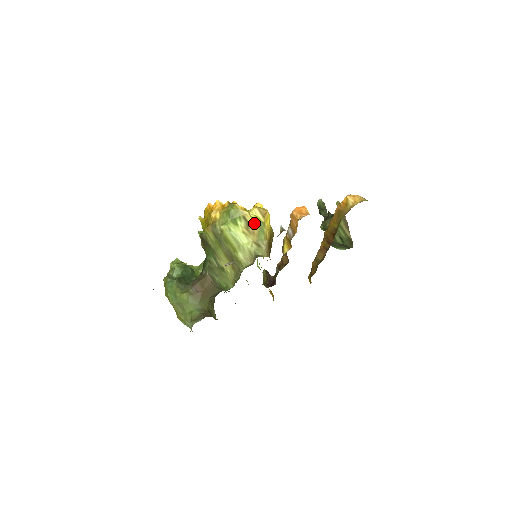
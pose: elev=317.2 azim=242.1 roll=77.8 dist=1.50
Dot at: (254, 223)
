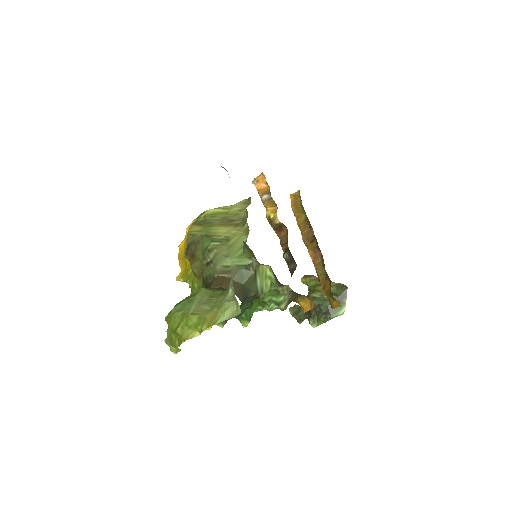
Dot at: occluded
